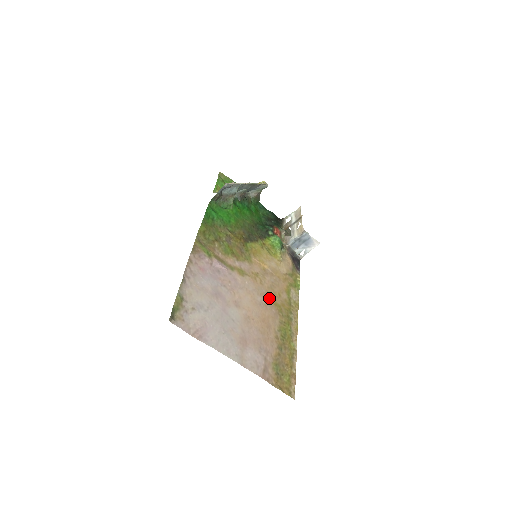
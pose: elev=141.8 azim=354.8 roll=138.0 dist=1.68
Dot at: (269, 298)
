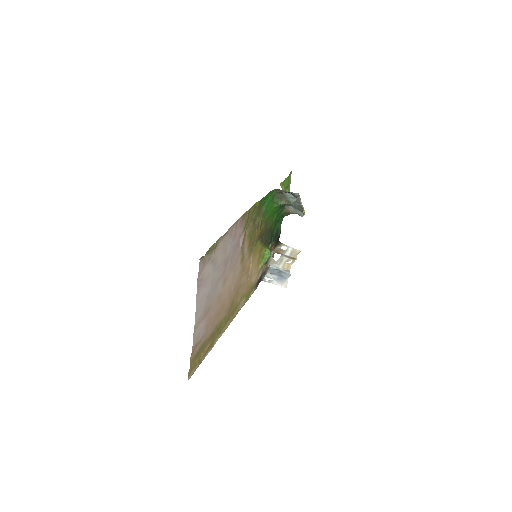
Dot at: (235, 293)
